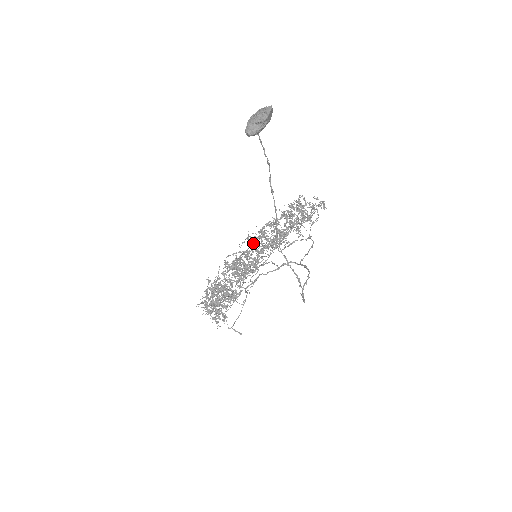
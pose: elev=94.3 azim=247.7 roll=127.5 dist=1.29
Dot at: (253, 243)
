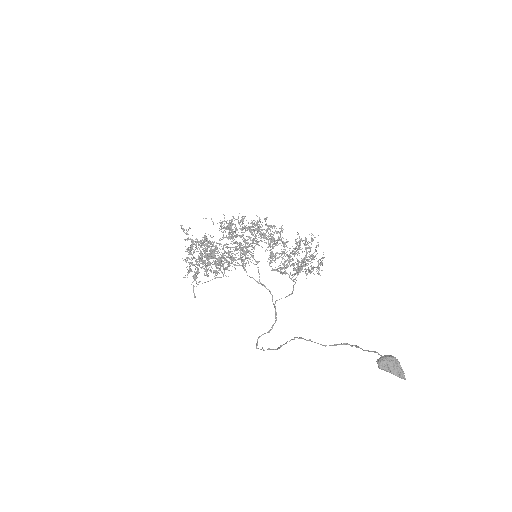
Dot at: (258, 221)
